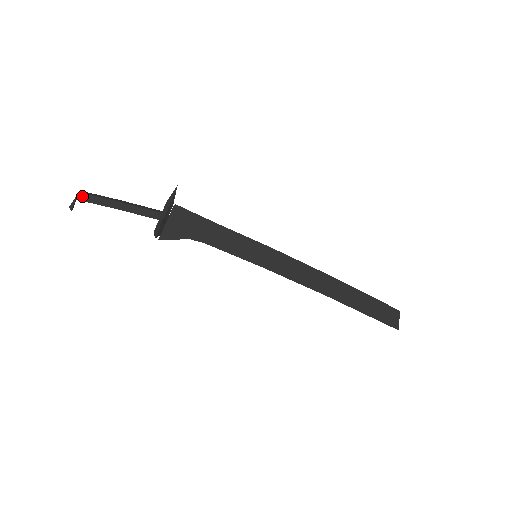
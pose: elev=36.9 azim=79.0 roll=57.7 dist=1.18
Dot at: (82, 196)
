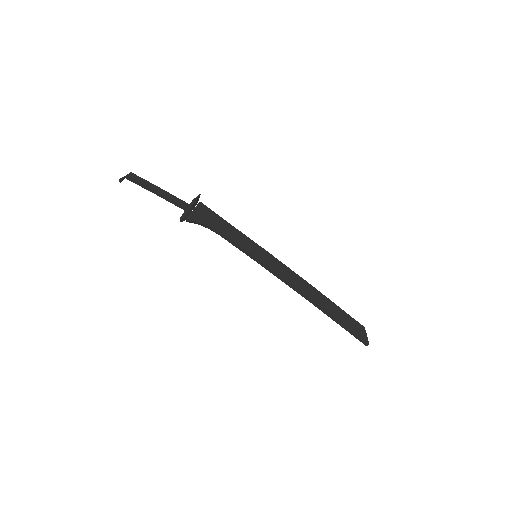
Dot at: (132, 175)
